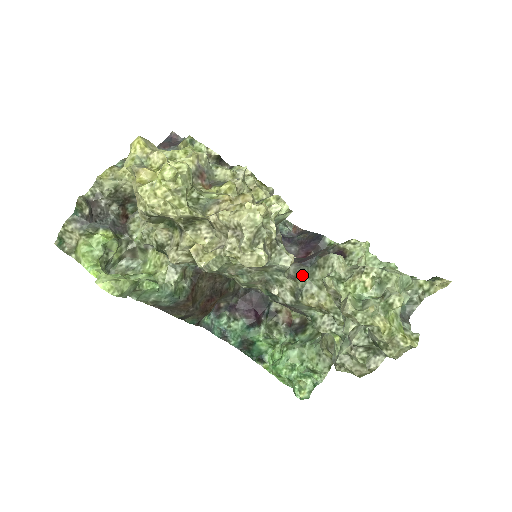
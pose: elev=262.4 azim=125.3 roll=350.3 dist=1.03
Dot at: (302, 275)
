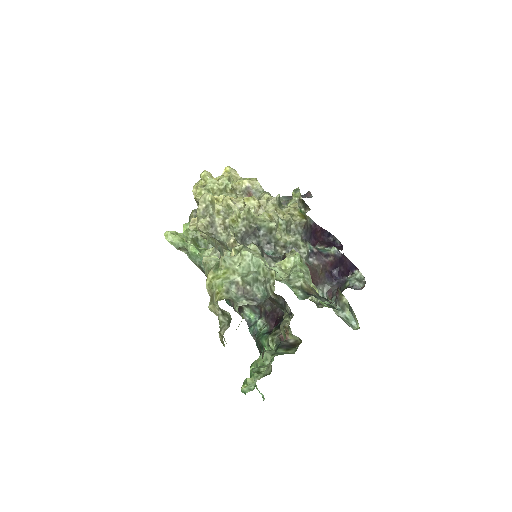
Dot at: occluded
